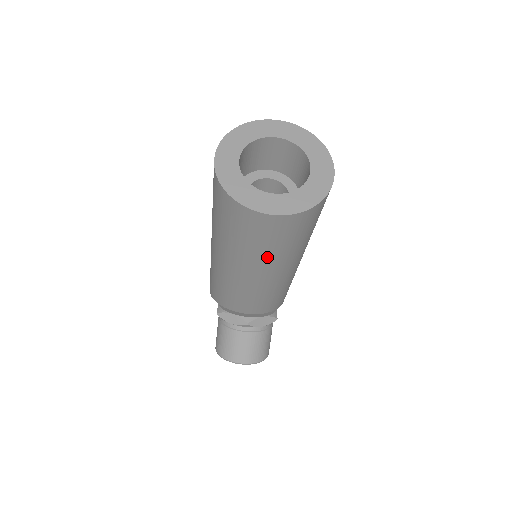
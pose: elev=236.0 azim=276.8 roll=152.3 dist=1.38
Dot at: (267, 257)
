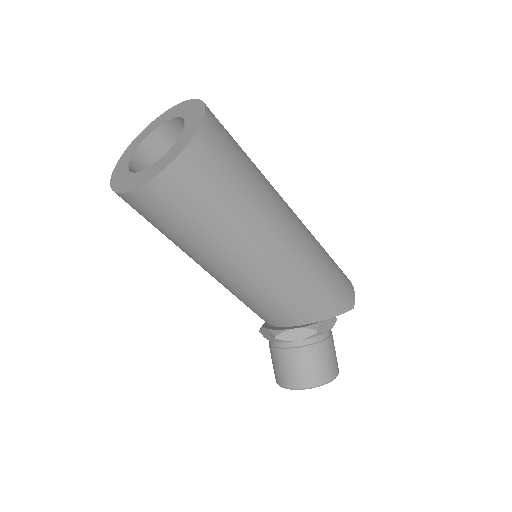
Dot at: (194, 245)
